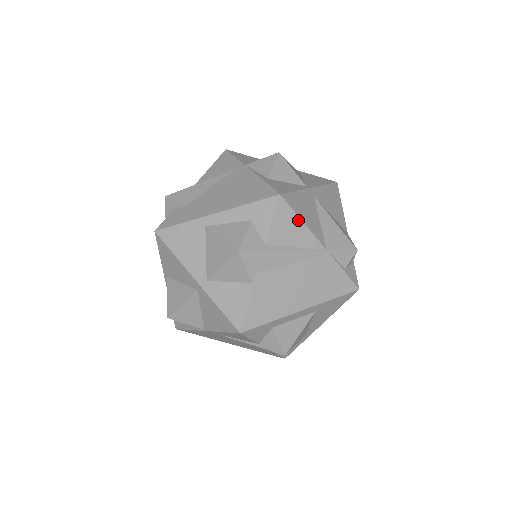
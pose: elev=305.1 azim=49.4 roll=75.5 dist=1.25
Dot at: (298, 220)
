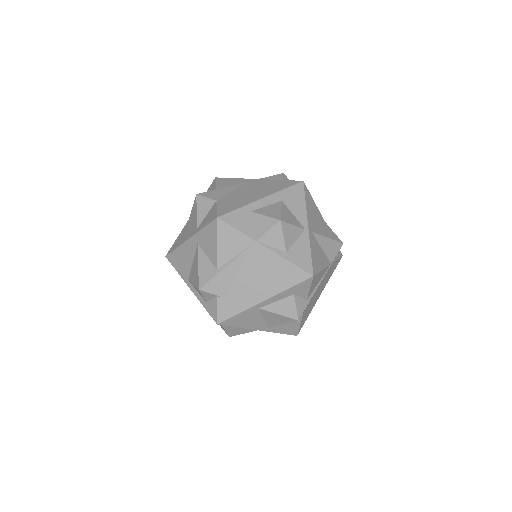
Dot at: (320, 272)
